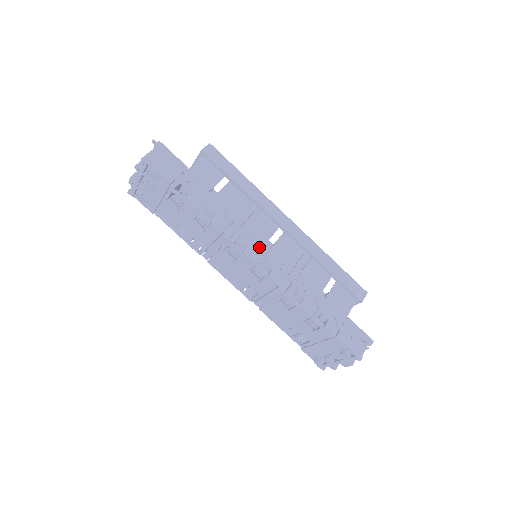
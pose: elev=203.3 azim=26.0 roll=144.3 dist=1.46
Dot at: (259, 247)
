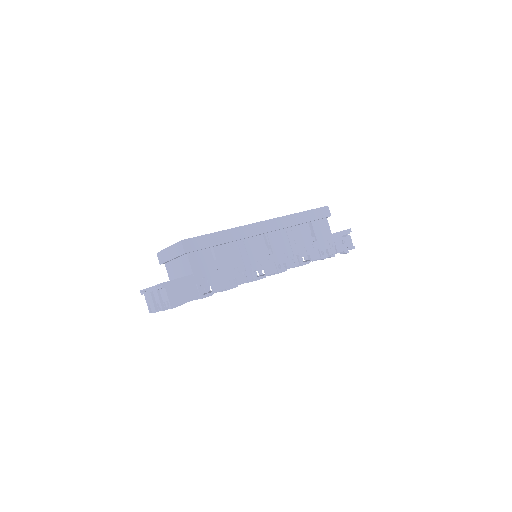
Dot at: (269, 262)
